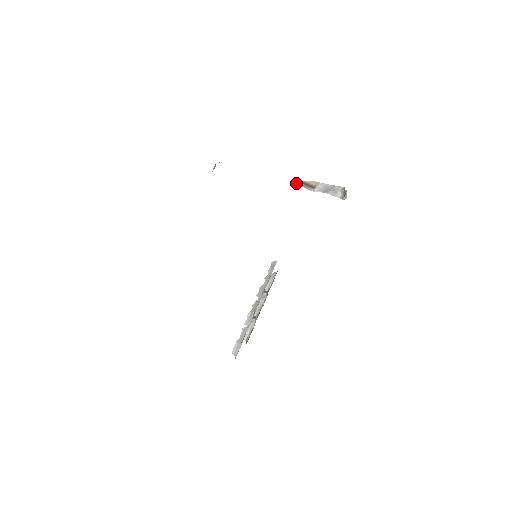
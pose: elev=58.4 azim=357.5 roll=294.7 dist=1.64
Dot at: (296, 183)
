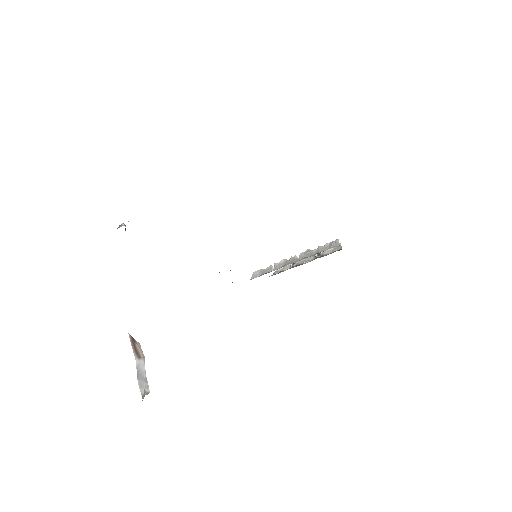
Dot at: (130, 336)
